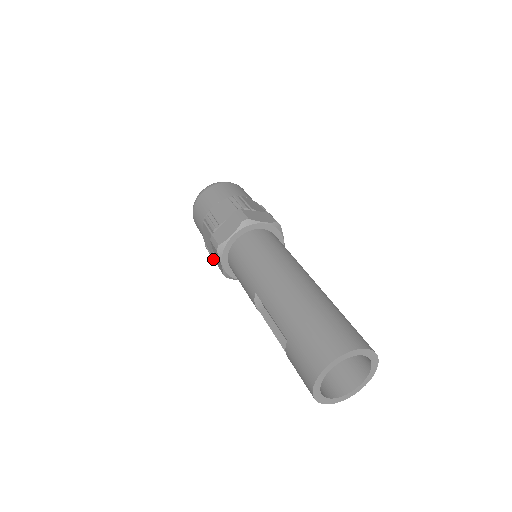
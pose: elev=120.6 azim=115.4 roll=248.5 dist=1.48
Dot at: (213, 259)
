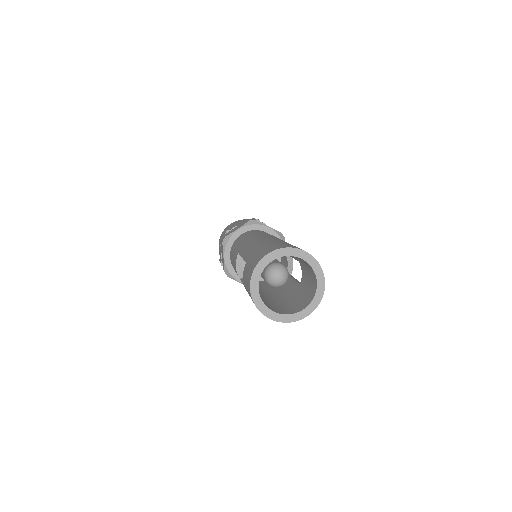
Dot at: (220, 262)
